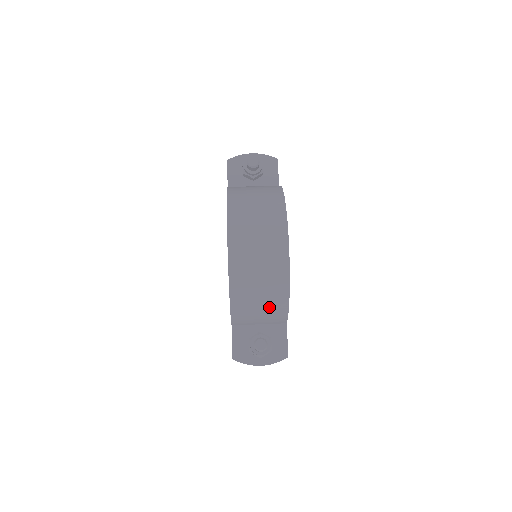
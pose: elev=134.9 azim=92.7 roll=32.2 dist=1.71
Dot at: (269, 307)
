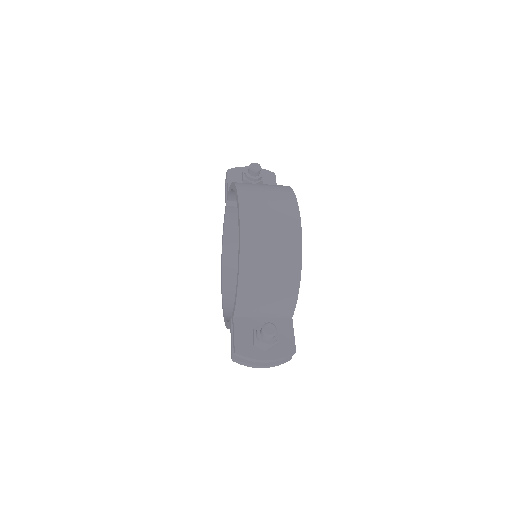
Dot at: (279, 288)
